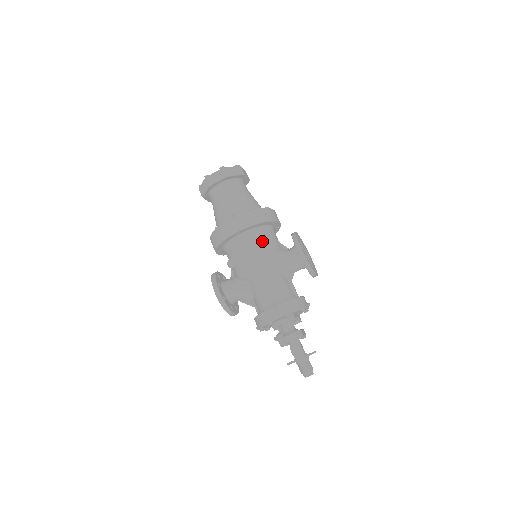
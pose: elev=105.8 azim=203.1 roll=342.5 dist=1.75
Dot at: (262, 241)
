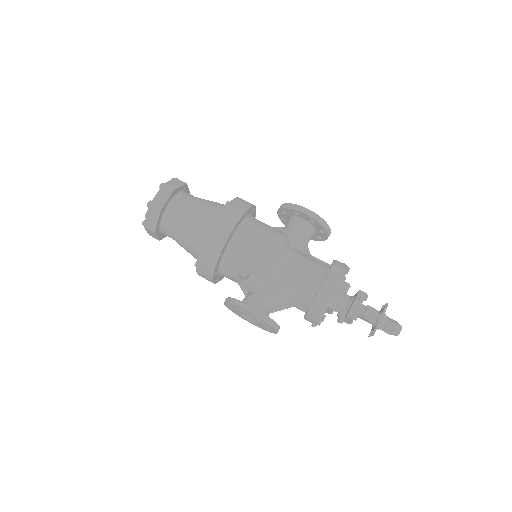
Dot at: (260, 228)
